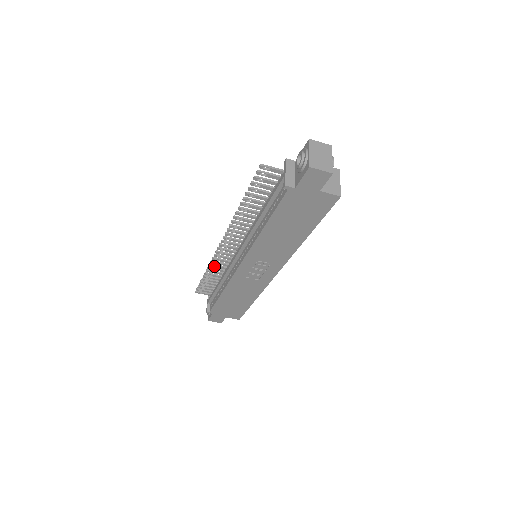
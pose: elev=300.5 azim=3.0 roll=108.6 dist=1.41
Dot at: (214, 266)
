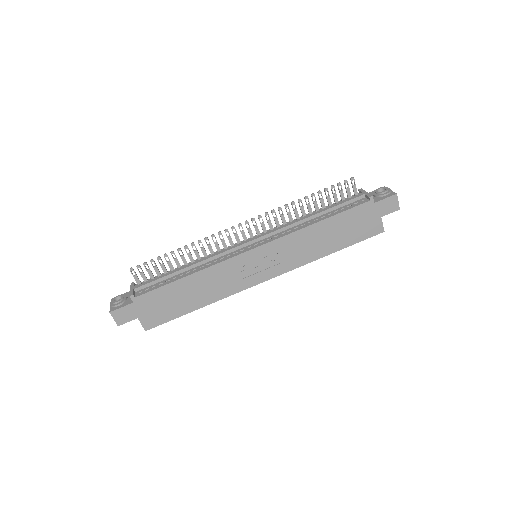
Dot at: occluded
